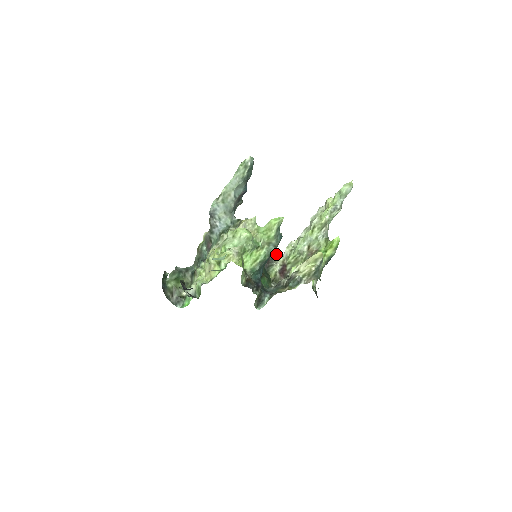
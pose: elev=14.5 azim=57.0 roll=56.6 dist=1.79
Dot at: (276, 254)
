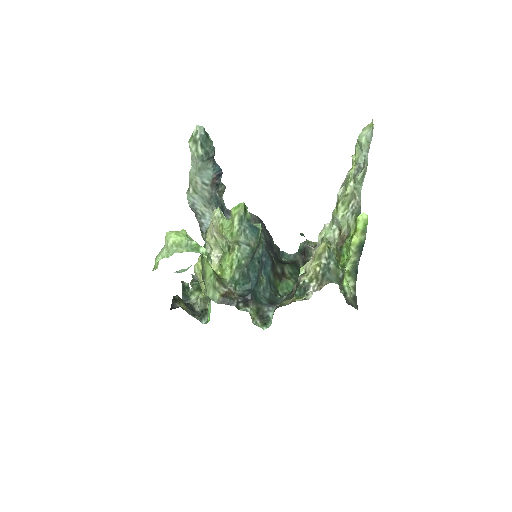
Dot at: occluded
